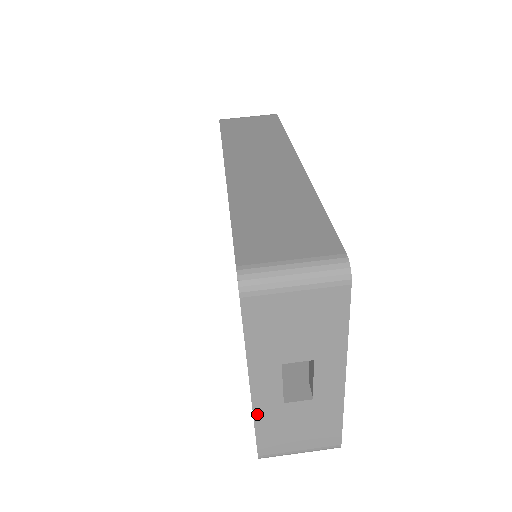
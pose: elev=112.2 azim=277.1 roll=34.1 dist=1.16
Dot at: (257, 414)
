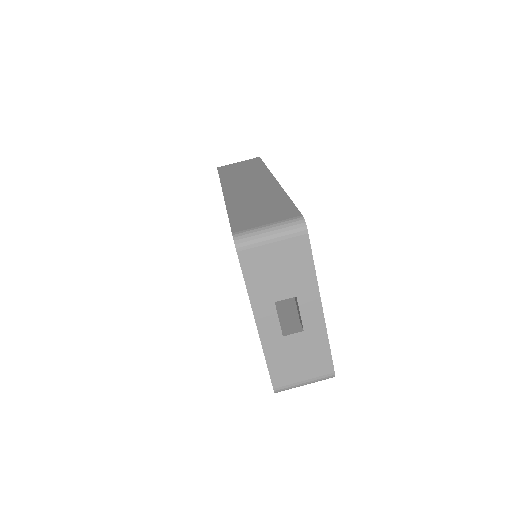
Dot at: (265, 348)
